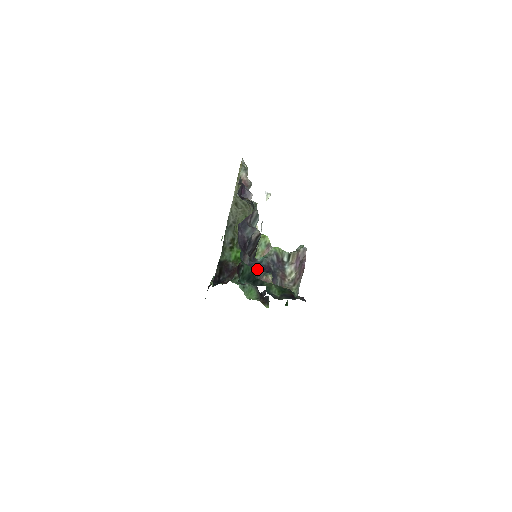
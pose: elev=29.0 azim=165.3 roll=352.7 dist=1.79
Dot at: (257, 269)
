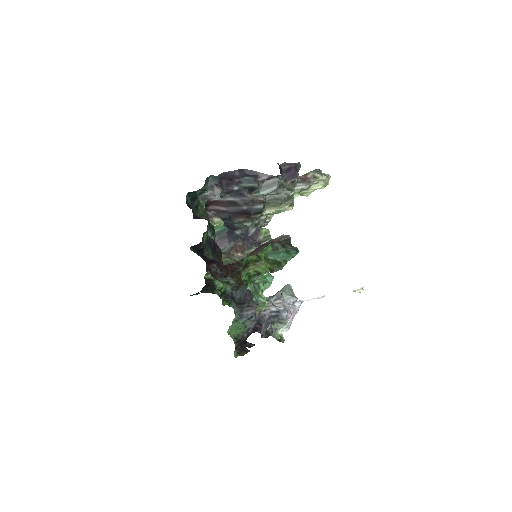
Dot at: occluded
